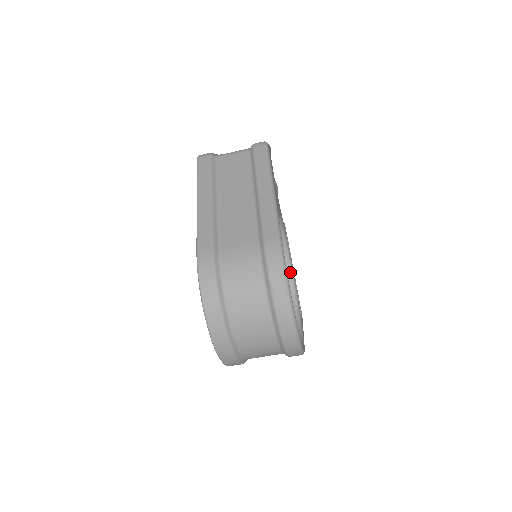
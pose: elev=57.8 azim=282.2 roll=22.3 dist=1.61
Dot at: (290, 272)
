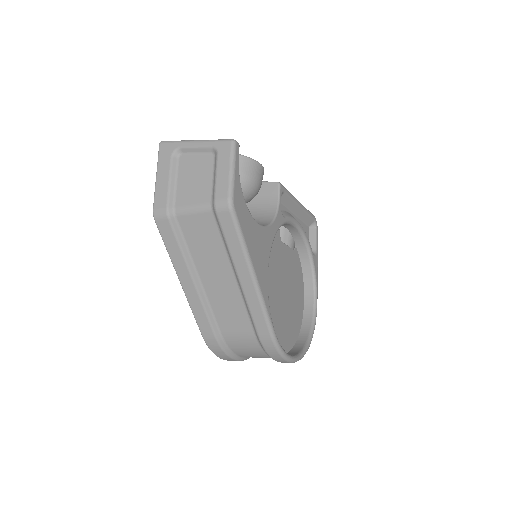
Dot at: (296, 229)
